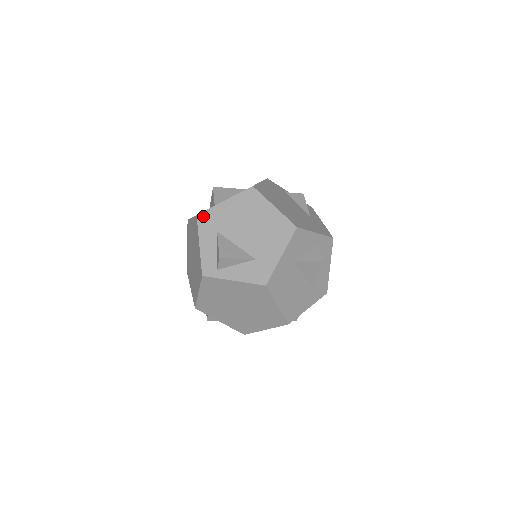
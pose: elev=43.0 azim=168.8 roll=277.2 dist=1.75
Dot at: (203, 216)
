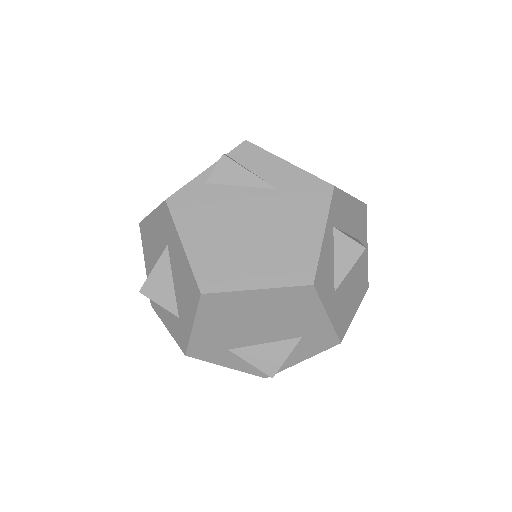
Dot at: (193, 352)
